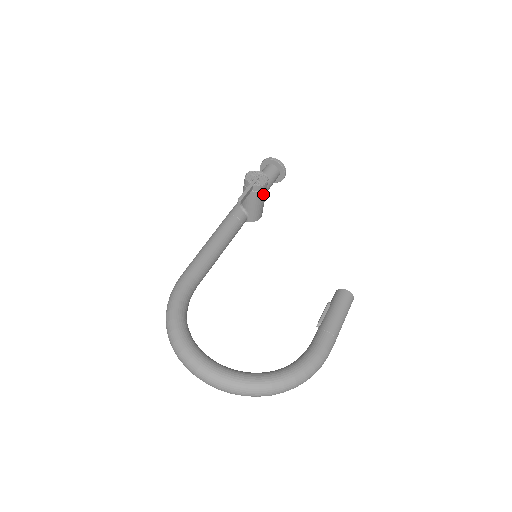
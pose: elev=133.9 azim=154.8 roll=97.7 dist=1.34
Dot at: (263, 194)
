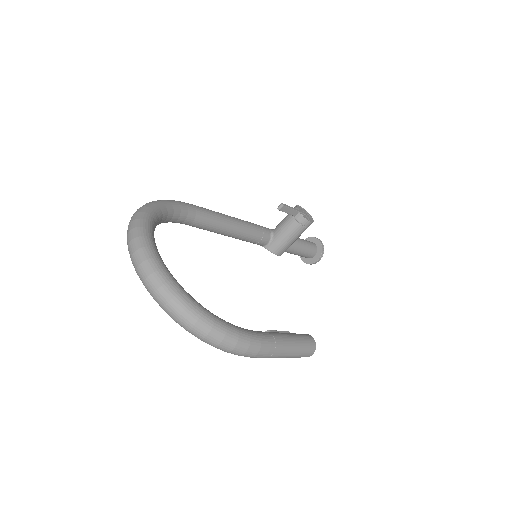
Dot at: (299, 230)
